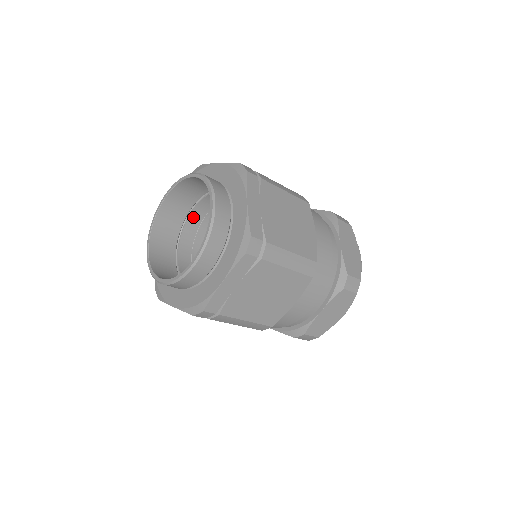
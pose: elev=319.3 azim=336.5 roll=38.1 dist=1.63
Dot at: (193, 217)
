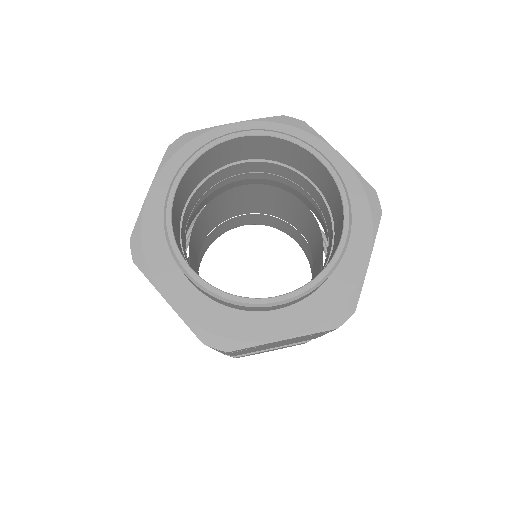
Dot at: (184, 218)
